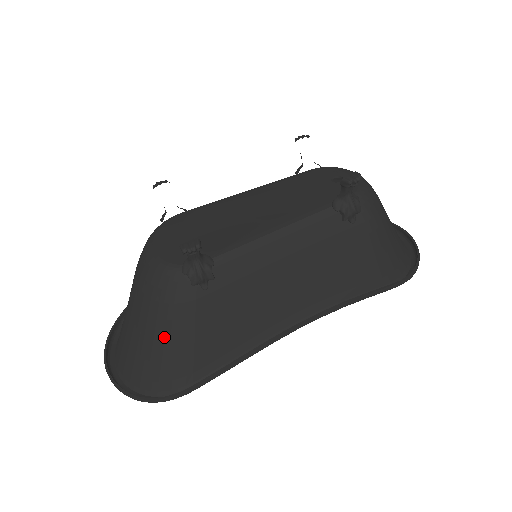
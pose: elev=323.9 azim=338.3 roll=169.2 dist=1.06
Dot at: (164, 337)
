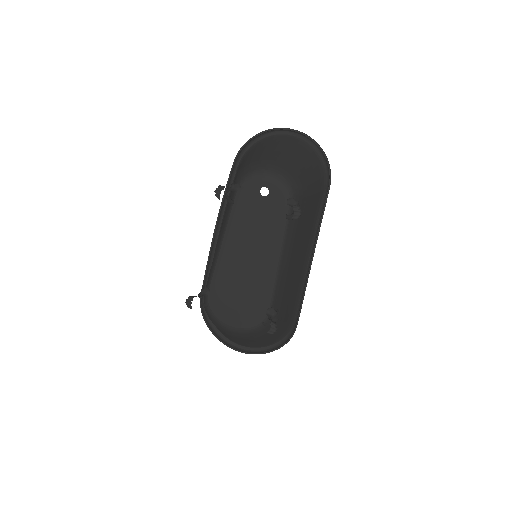
Dot at: (272, 335)
